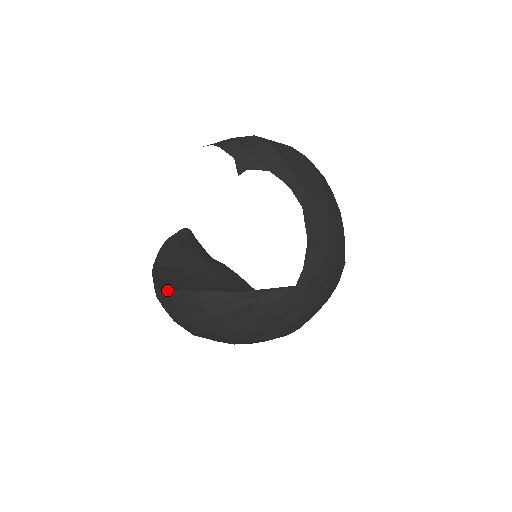
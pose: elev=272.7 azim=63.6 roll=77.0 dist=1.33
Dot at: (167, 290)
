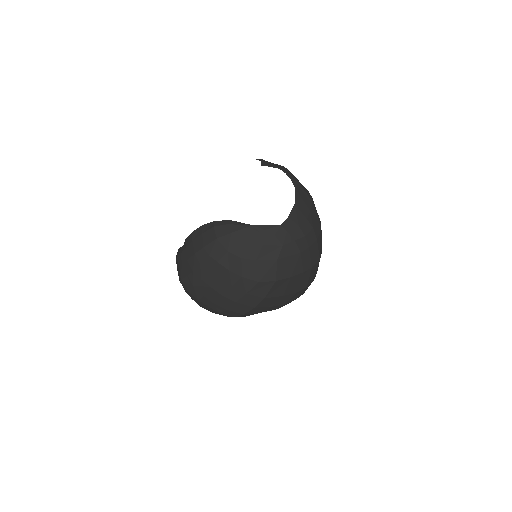
Dot at: occluded
